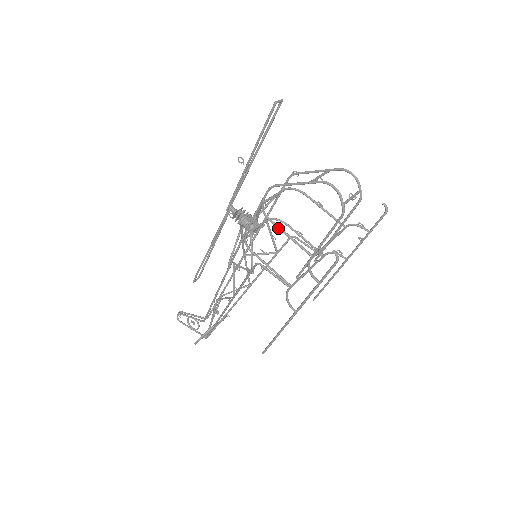
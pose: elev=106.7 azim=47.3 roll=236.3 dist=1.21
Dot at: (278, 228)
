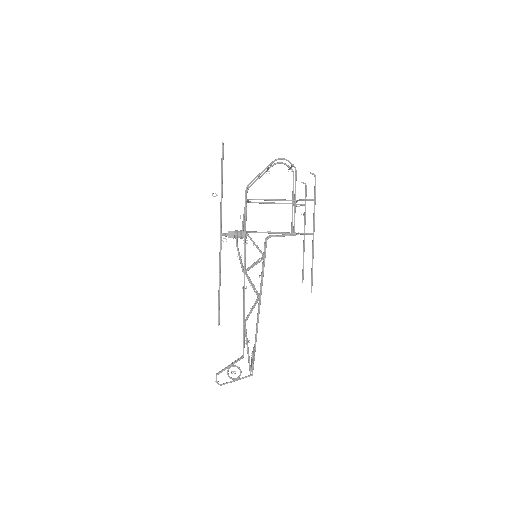
Dot at: (268, 200)
